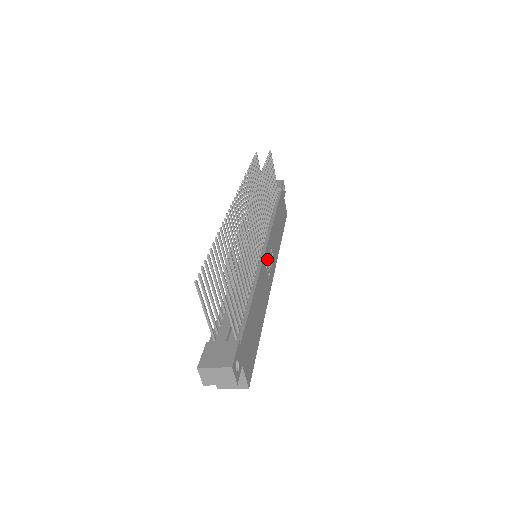
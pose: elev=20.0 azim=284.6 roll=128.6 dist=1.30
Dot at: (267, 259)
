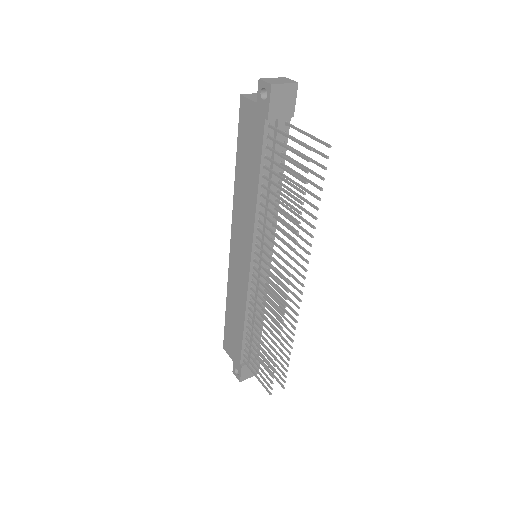
Dot at: occluded
